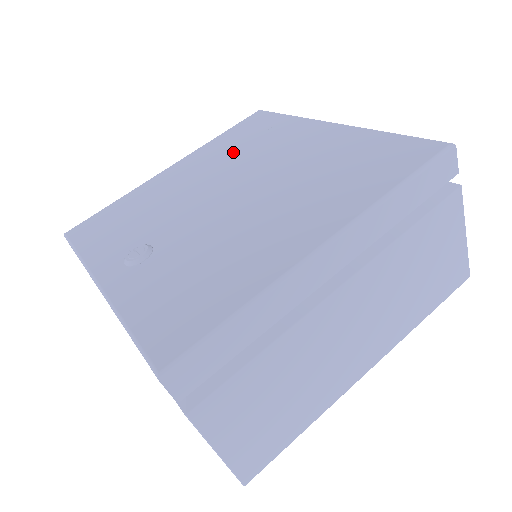
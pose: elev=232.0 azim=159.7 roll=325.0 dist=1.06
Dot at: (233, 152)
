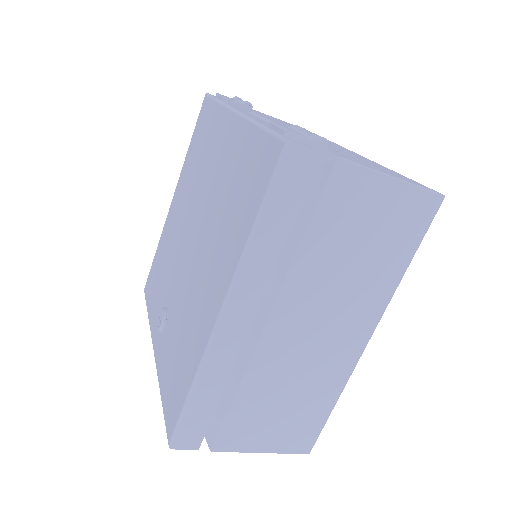
Dot at: (193, 174)
